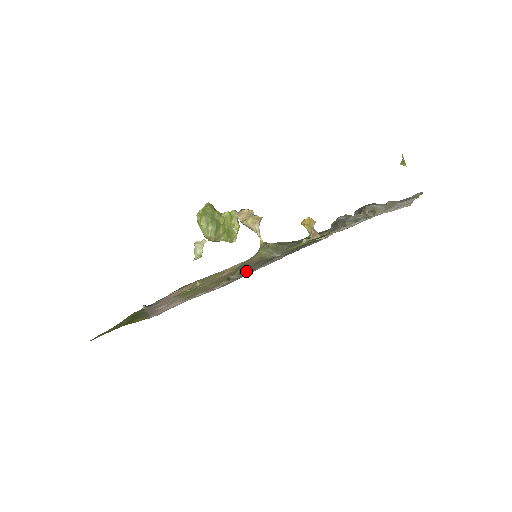
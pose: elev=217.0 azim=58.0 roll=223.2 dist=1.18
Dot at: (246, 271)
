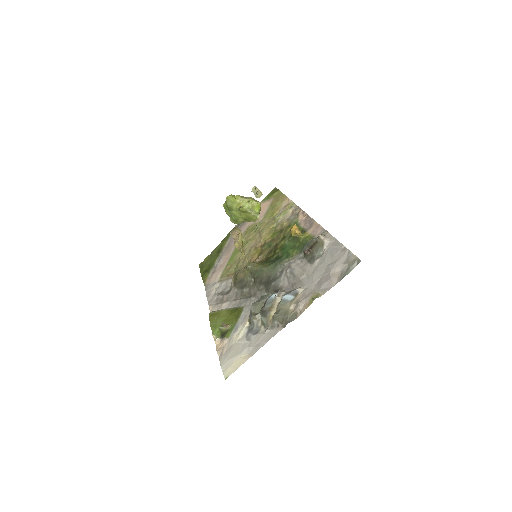
Dot at: (235, 286)
